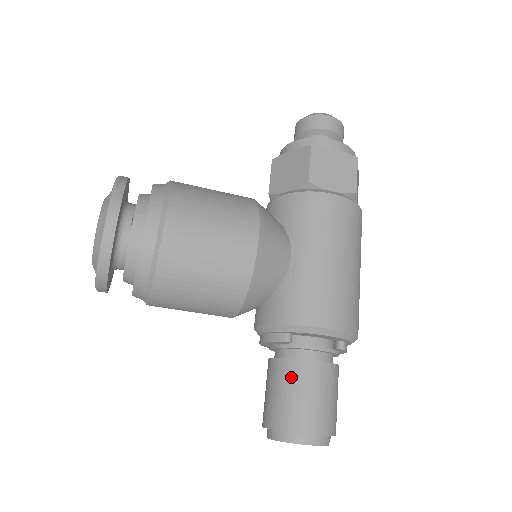
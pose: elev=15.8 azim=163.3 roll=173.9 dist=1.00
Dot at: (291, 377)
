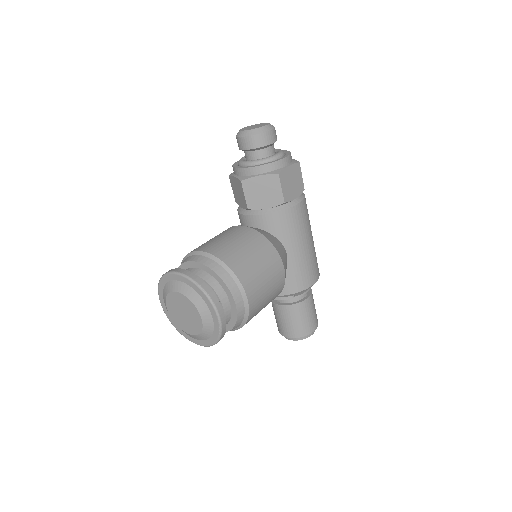
Dot at: (299, 312)
